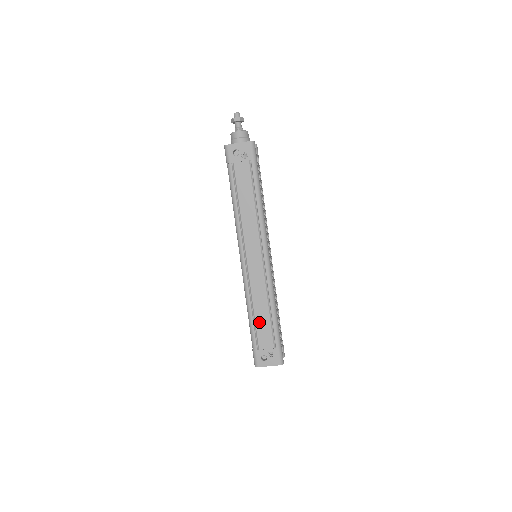
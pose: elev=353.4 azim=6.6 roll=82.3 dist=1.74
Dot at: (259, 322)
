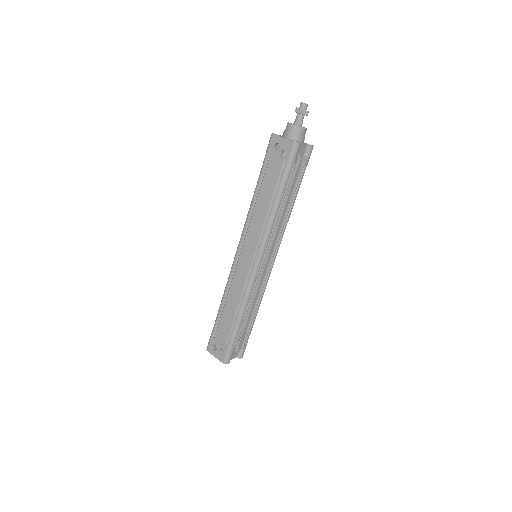
Dot at: (225, 316)
